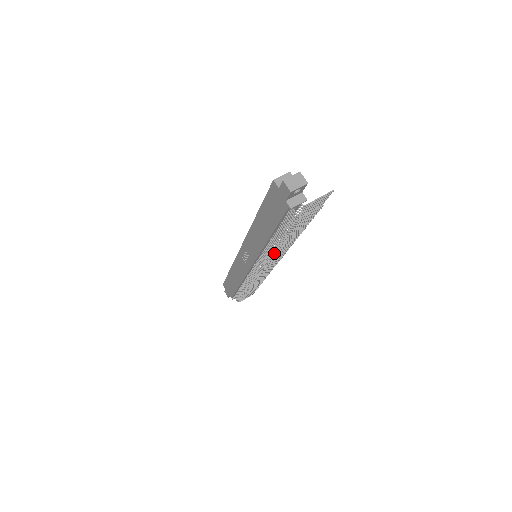
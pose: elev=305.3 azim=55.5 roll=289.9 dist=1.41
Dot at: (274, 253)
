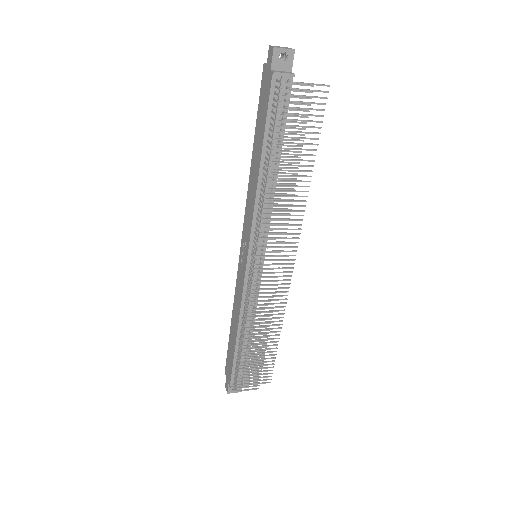
Dot at: (266, 198)
